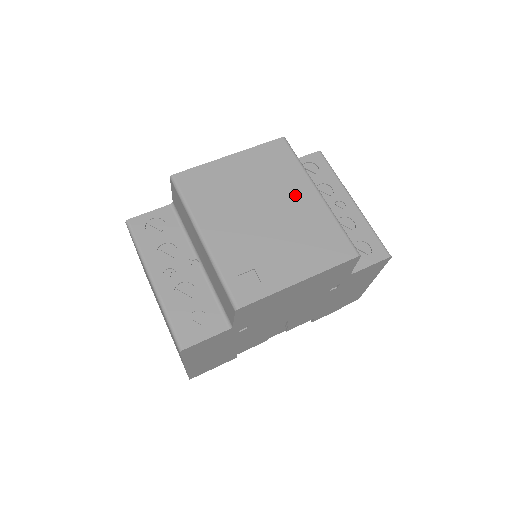
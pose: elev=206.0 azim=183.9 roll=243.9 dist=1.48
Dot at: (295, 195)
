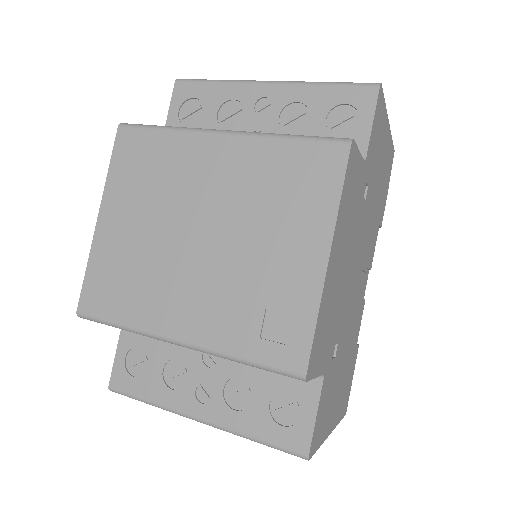
Dot at: (204, 170)
